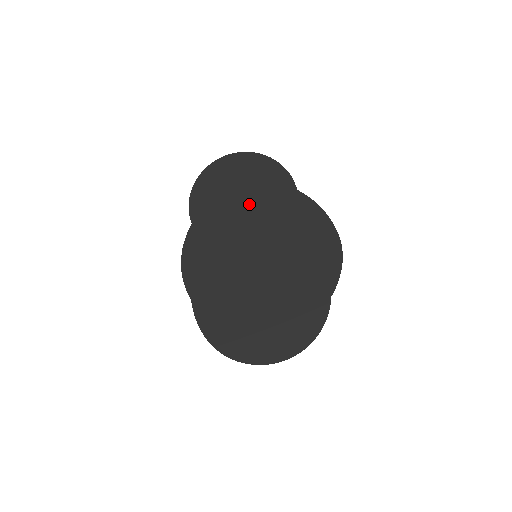
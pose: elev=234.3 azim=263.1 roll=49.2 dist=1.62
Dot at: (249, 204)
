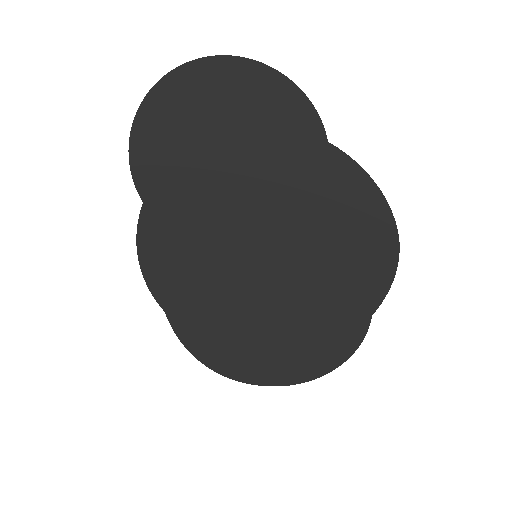
Dot at: (238, 169)
